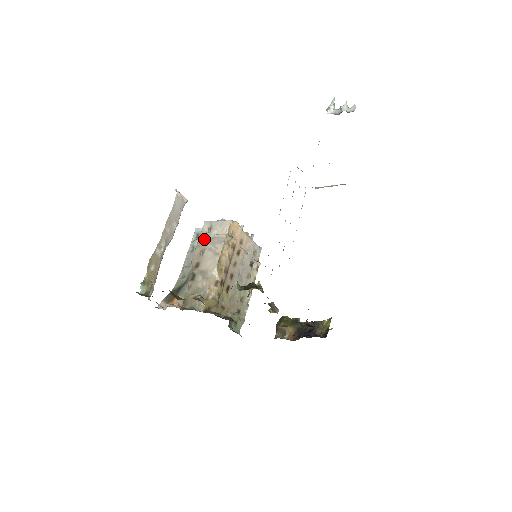
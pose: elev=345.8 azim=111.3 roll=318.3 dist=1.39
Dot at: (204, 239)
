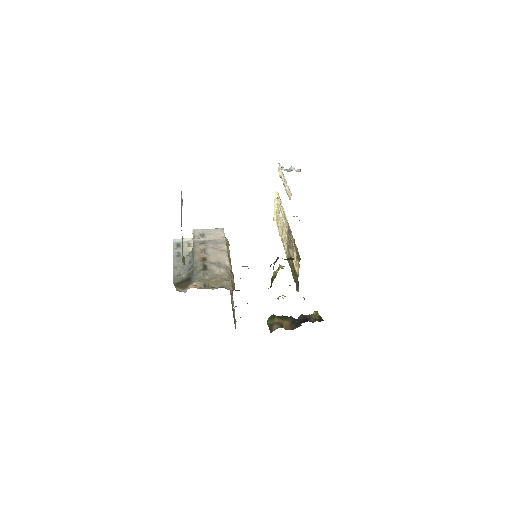
Dot at: (200, 241)
